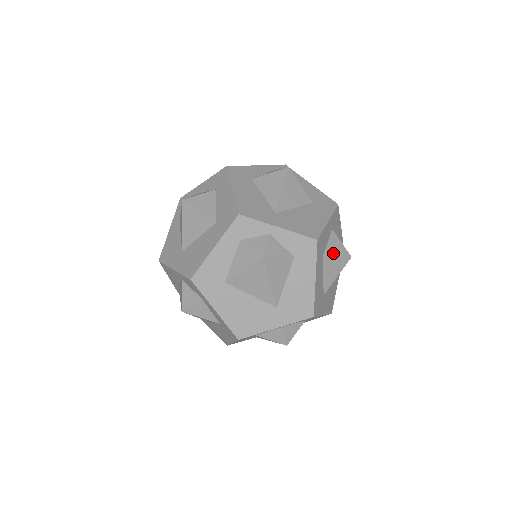
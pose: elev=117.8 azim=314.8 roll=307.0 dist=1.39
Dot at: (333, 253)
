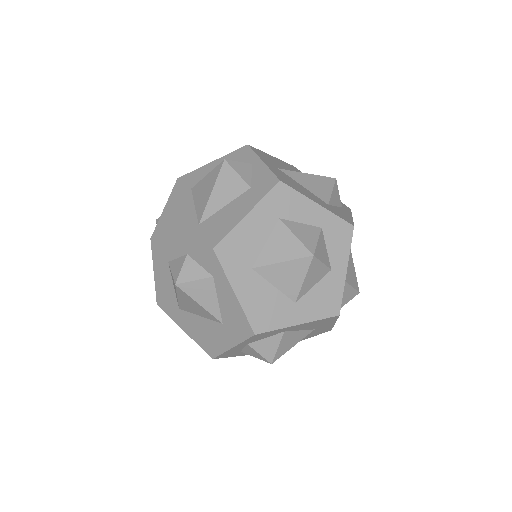
Dot at: (295, 231)
